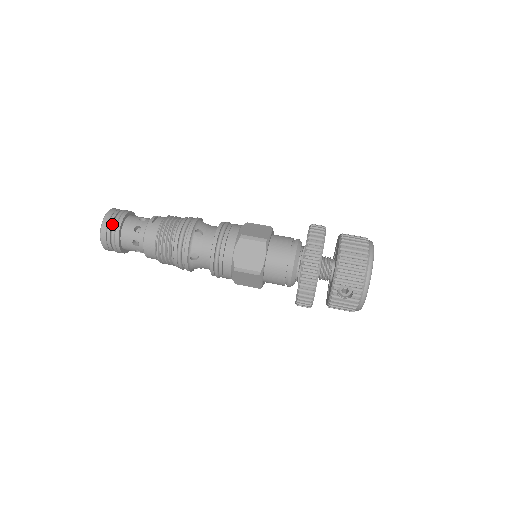
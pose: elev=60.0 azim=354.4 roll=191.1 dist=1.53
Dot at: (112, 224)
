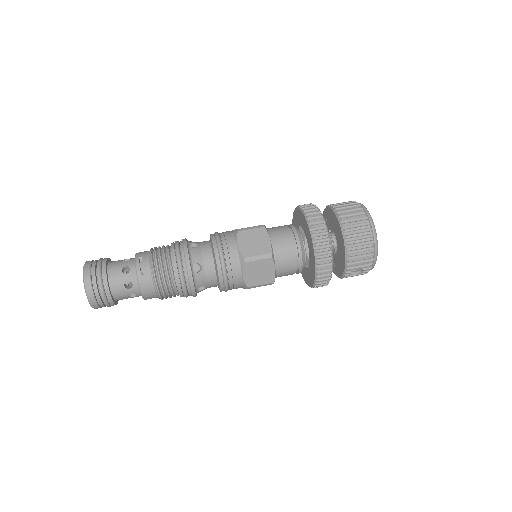
Dot at: (98, 291)
